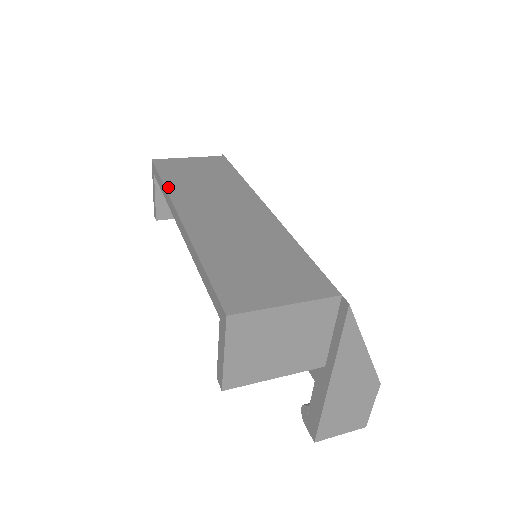
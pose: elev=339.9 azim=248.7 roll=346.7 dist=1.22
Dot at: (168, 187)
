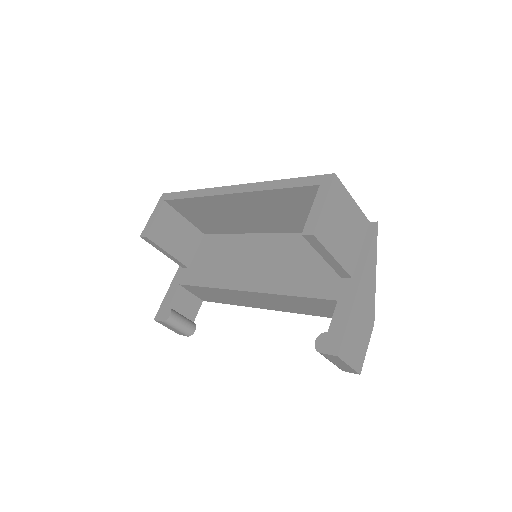
Dot at: (201, 190)
